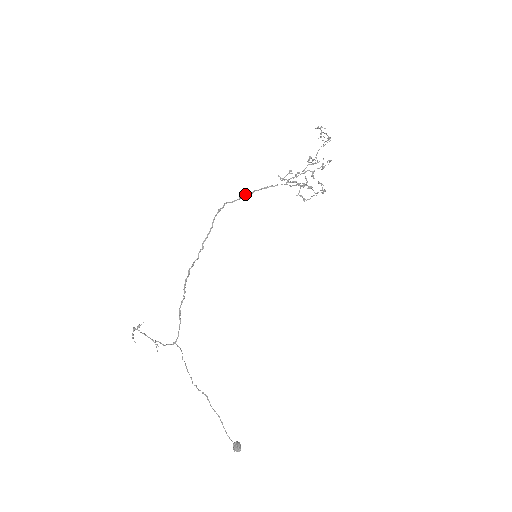
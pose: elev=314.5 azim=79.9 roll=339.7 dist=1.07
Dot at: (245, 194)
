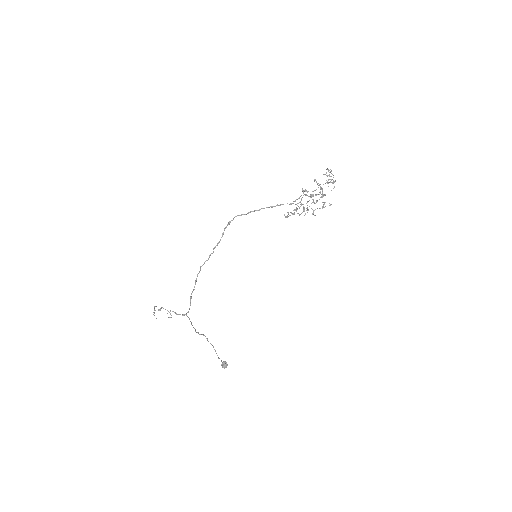
Dot at: (253, 211)
